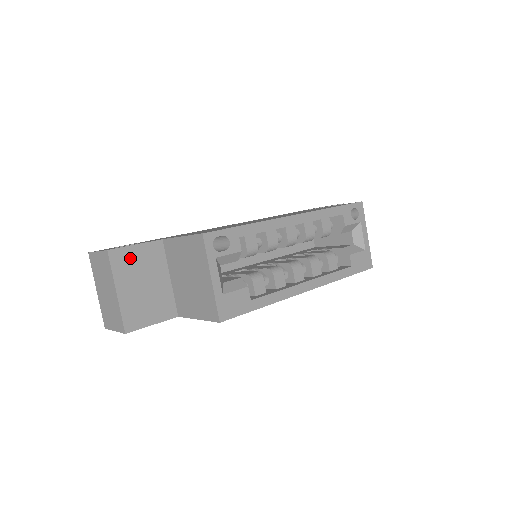
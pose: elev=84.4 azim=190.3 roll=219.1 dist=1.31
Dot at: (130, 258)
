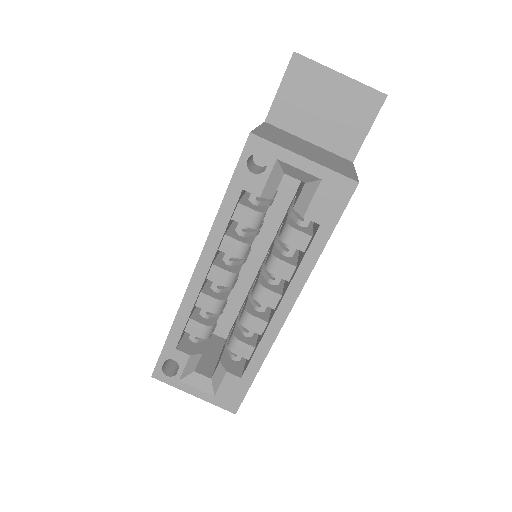
Dot at: occluded
